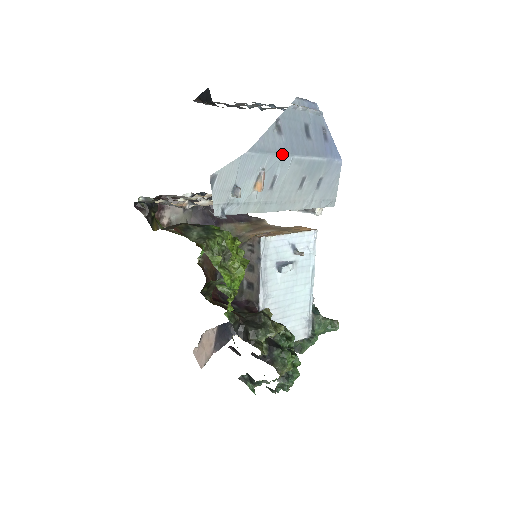
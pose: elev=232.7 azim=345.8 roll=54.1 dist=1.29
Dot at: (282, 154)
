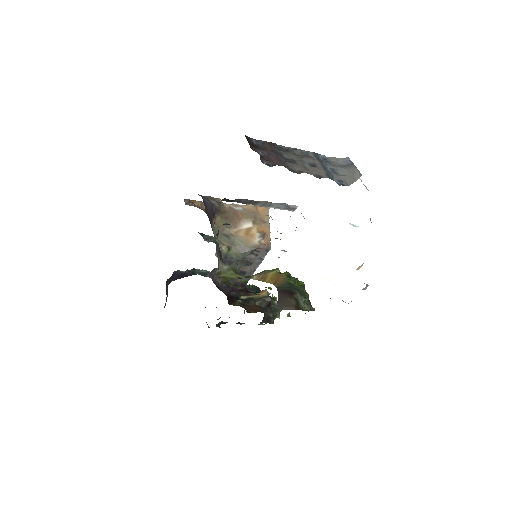
Dot at: occluded
